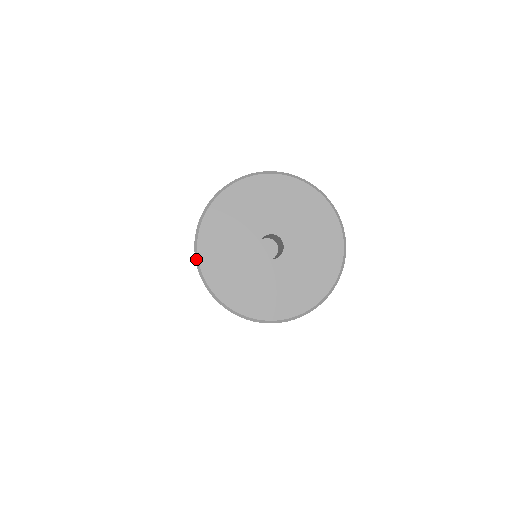
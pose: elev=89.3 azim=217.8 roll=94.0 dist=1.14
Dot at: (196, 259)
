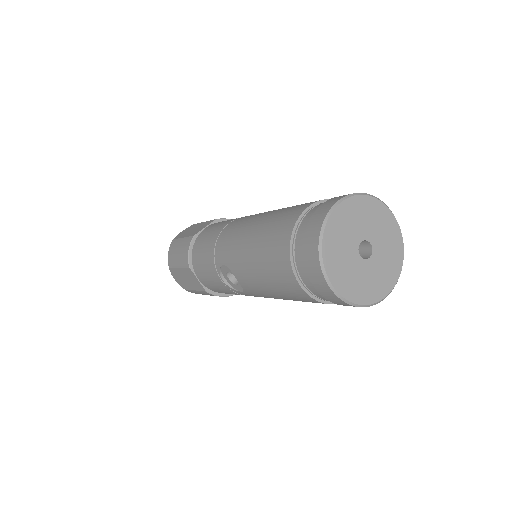
Dot at: (320, 257)
